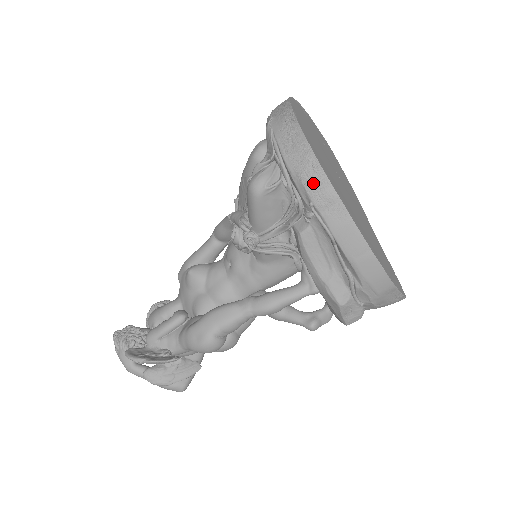
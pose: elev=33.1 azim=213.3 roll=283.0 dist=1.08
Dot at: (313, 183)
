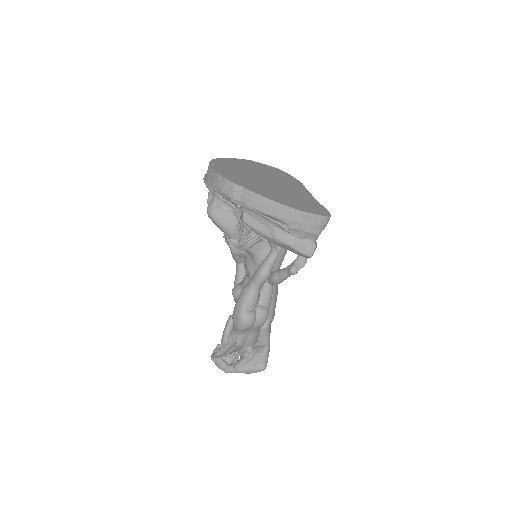
Dot at: (226, 189)
